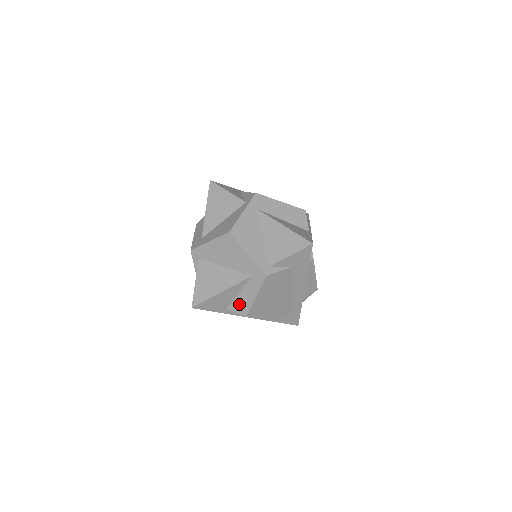
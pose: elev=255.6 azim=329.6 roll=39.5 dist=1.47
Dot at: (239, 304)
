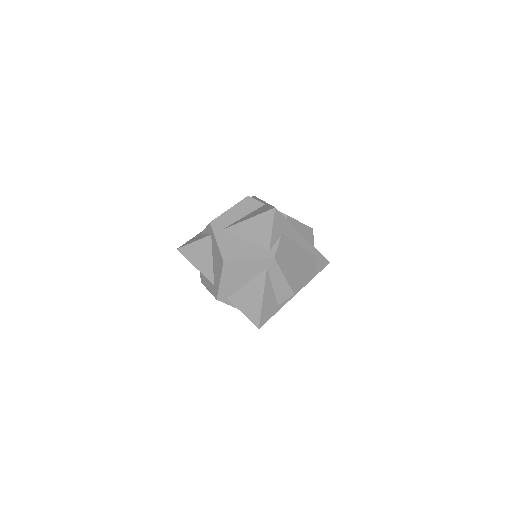
Dot at: (281, 293)
